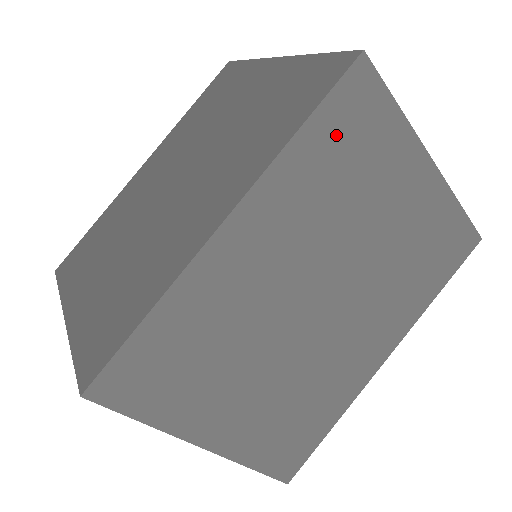
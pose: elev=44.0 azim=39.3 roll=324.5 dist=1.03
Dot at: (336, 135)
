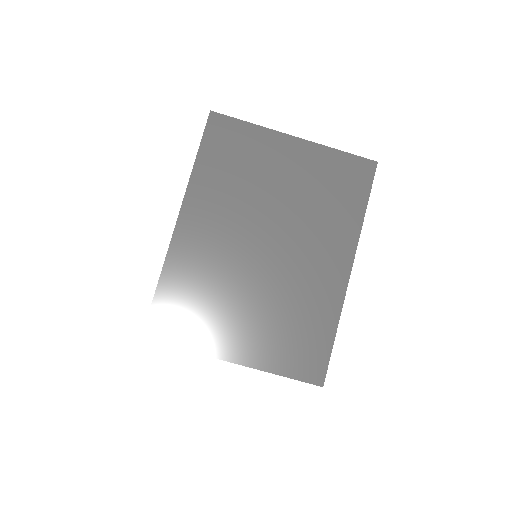
Dot at: (219, 154)
